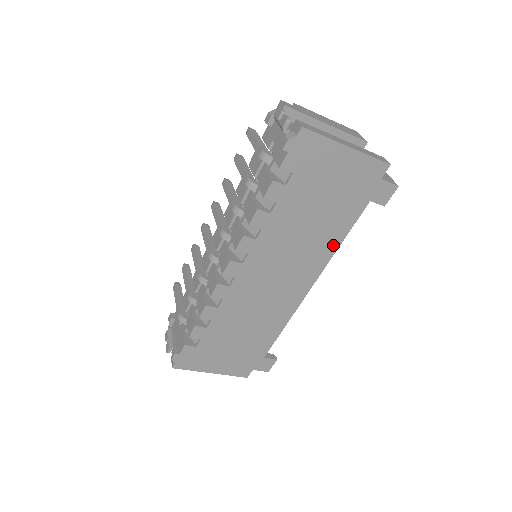
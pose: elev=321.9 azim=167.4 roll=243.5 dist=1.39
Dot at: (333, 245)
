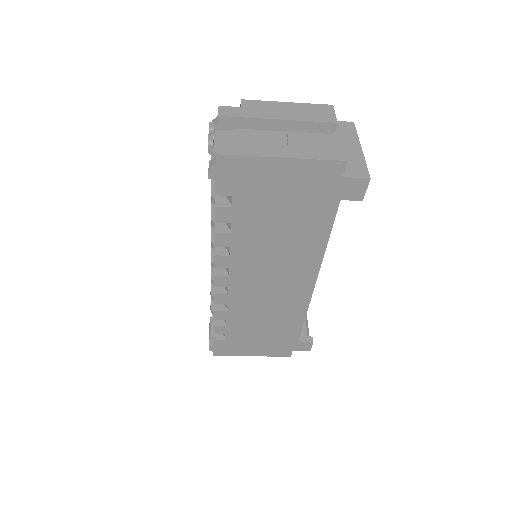
Dot at: (318, 246)
